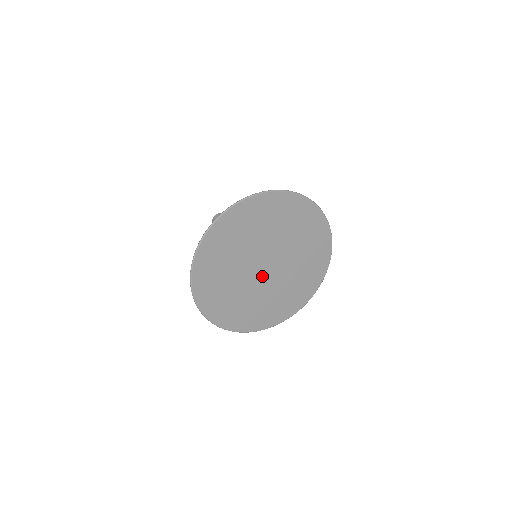
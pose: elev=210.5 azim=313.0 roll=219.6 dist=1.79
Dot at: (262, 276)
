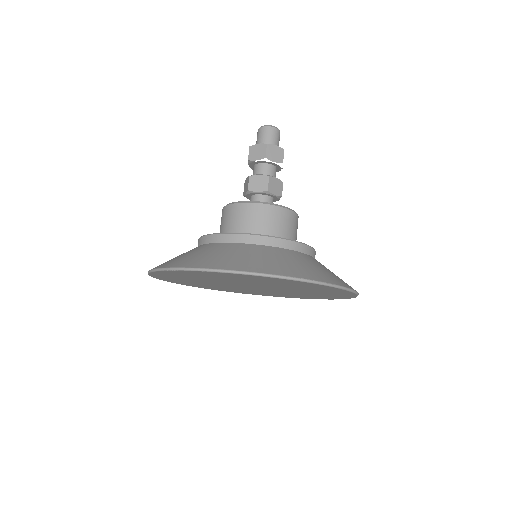
Dot at: (239, 286)
